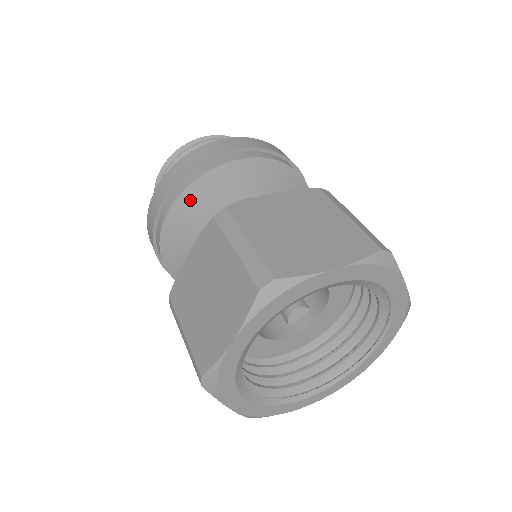
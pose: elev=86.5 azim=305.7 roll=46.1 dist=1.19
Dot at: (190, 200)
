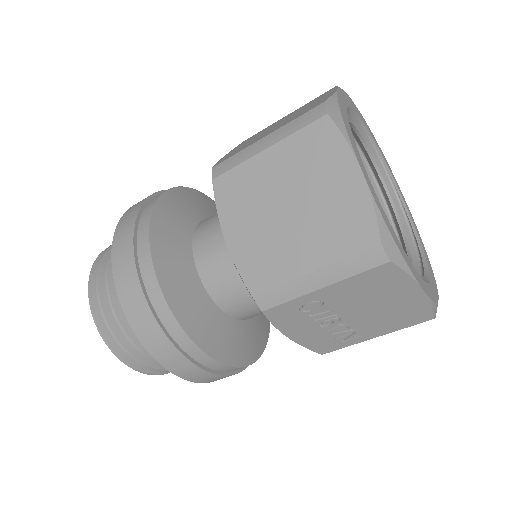
Dot at: (162, 248)
